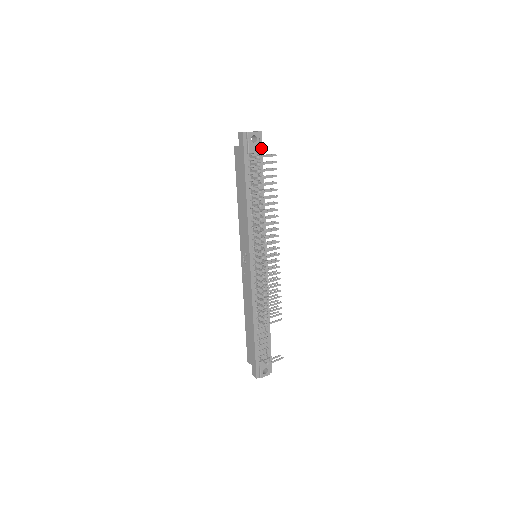
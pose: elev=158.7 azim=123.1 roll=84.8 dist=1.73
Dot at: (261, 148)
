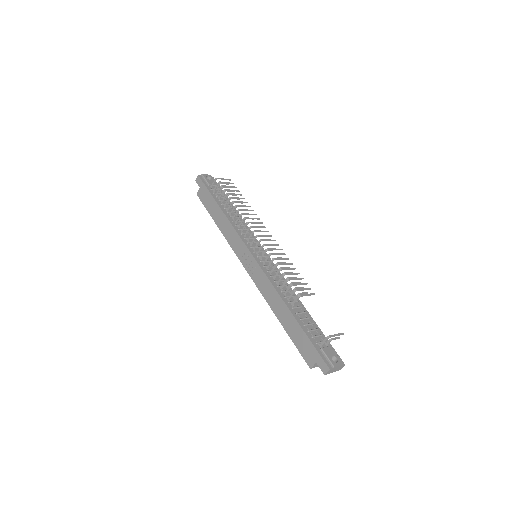
Dot at: occluded
